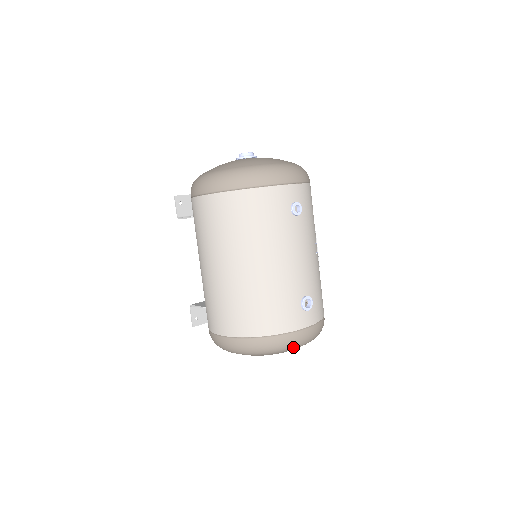
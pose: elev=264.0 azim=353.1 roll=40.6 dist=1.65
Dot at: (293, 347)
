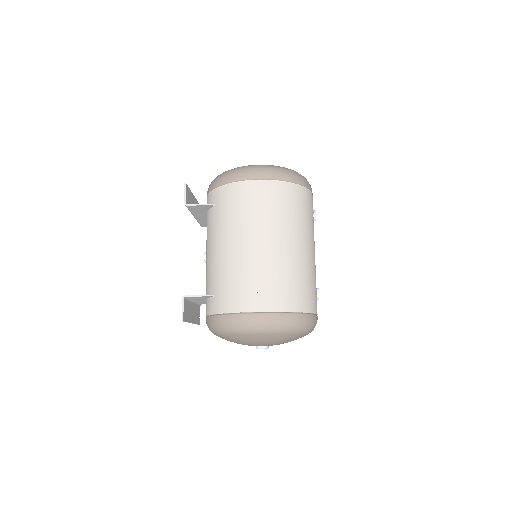
Dot at: (310, 331)
